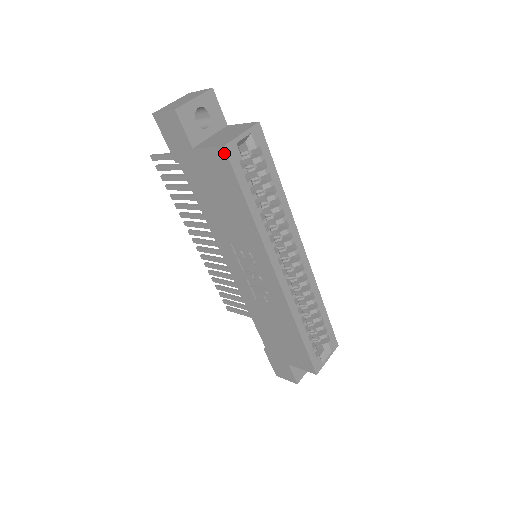
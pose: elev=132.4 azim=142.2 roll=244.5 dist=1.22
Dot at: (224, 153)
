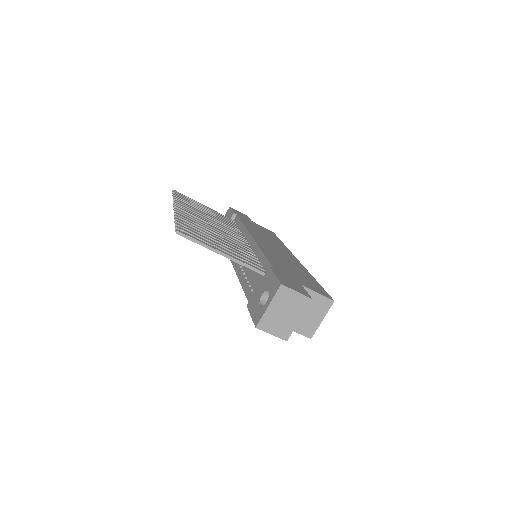
Dot at: (307, 335)
